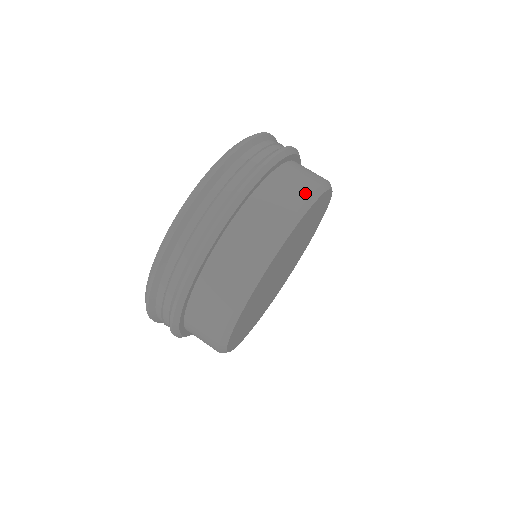
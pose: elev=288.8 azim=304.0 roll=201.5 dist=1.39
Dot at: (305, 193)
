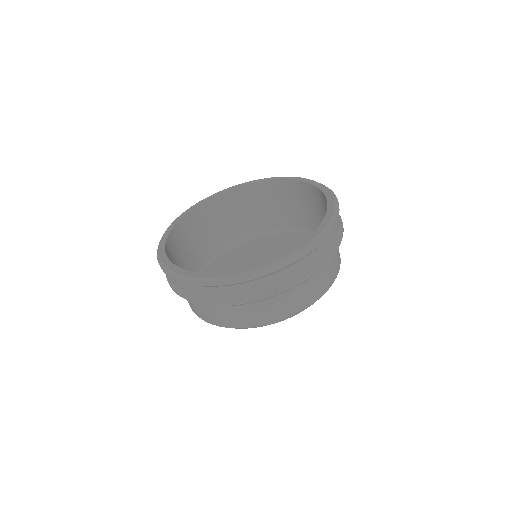
Dot at: (340, 260)
